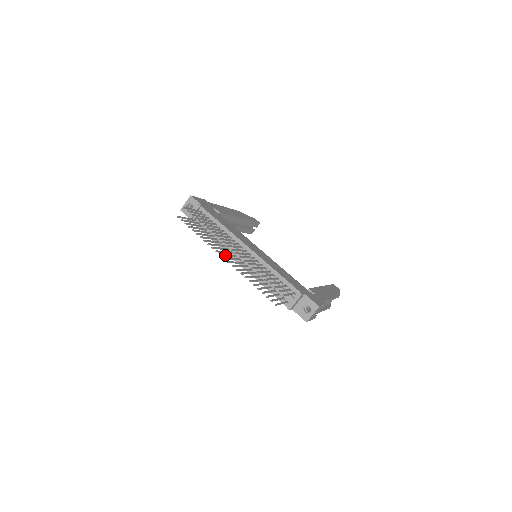
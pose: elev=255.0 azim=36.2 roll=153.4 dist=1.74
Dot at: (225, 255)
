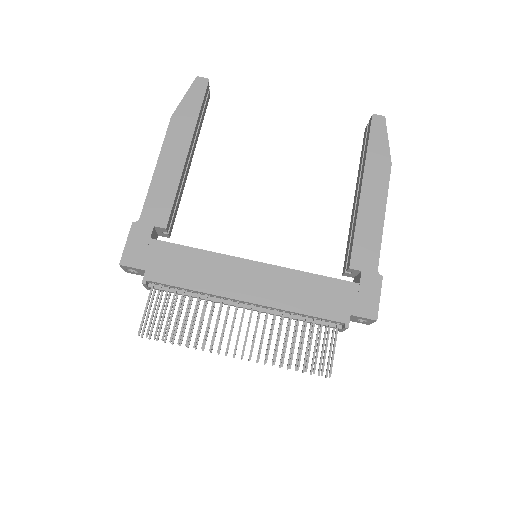
Dot at: occluded
